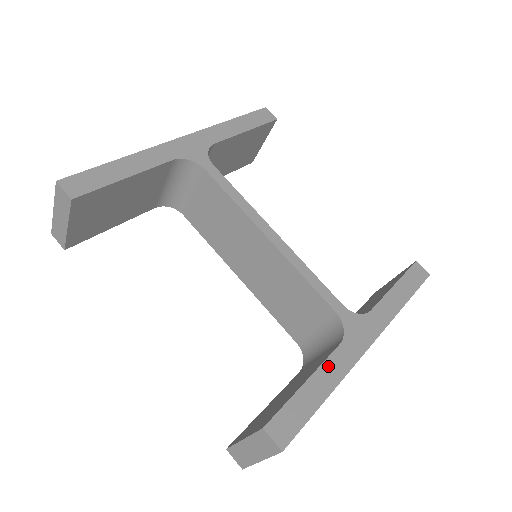
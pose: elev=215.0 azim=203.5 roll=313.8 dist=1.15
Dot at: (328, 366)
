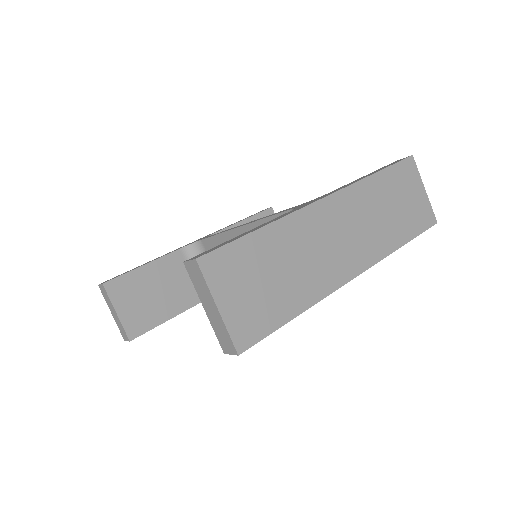
Dot at: (268, 222)
